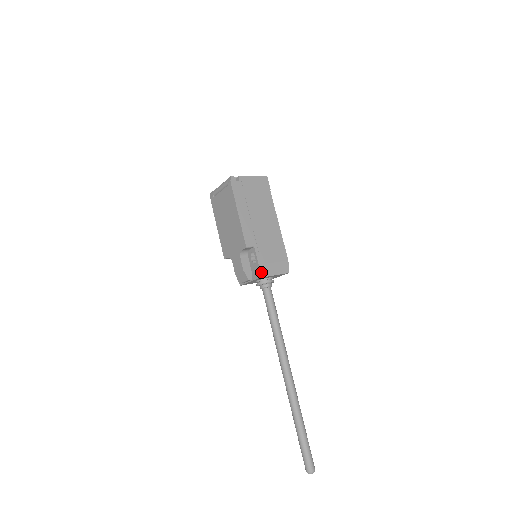
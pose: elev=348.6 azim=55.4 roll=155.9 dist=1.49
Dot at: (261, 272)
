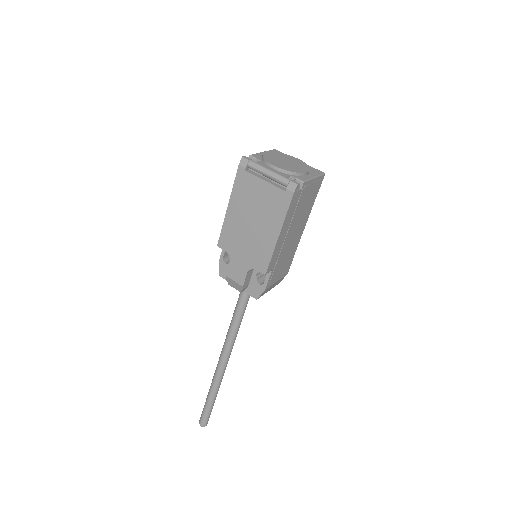
Dot at: (262, 294)
